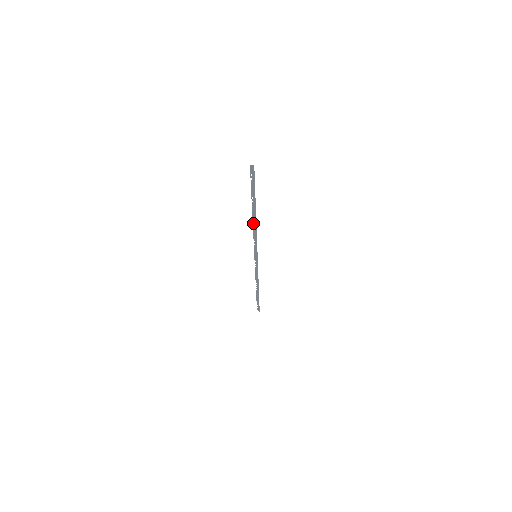
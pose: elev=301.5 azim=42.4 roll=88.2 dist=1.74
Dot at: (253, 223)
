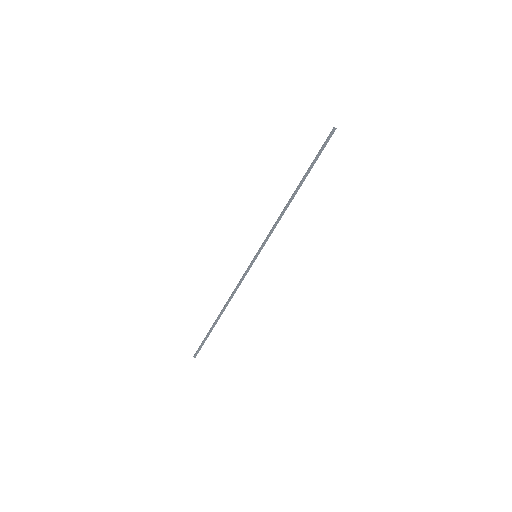
Dot at: (286, 205)
